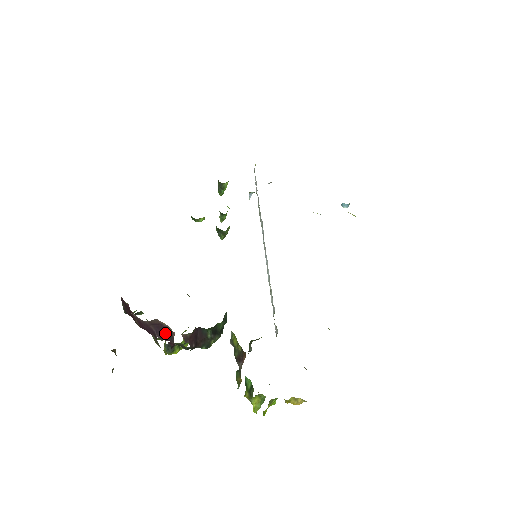
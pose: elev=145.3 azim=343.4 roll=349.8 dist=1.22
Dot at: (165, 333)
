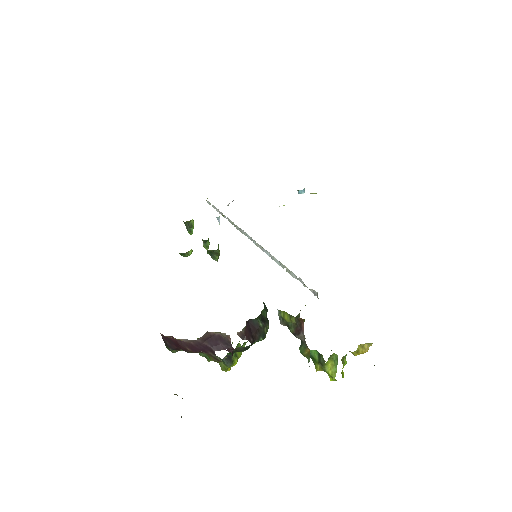
Dot at: (220, 343)
